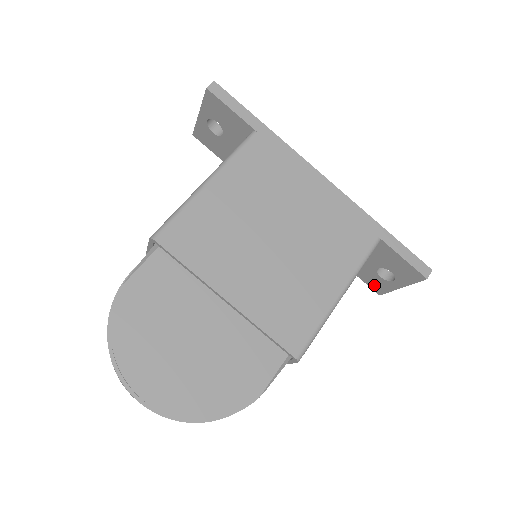
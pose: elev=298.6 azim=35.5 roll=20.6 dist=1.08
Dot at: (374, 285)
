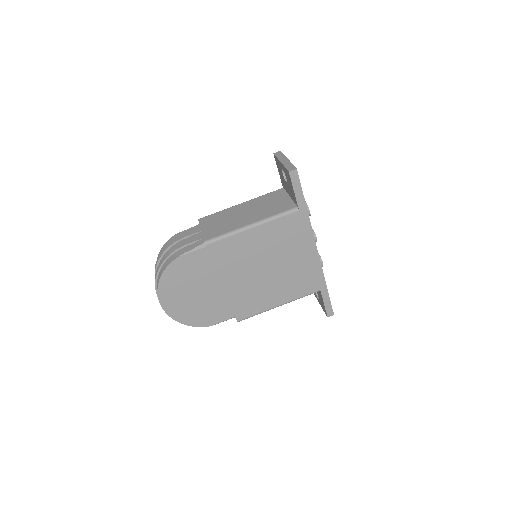
Dot at: occluded
